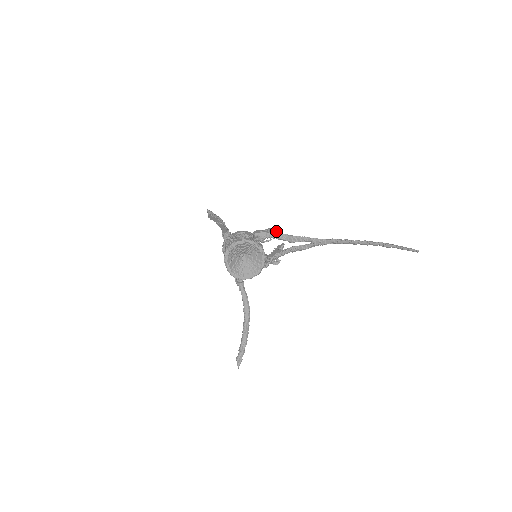
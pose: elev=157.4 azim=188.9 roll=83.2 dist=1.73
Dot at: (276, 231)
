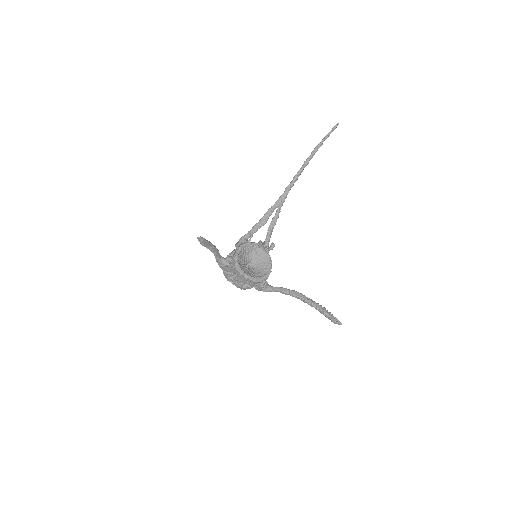
Dot at: occluded
